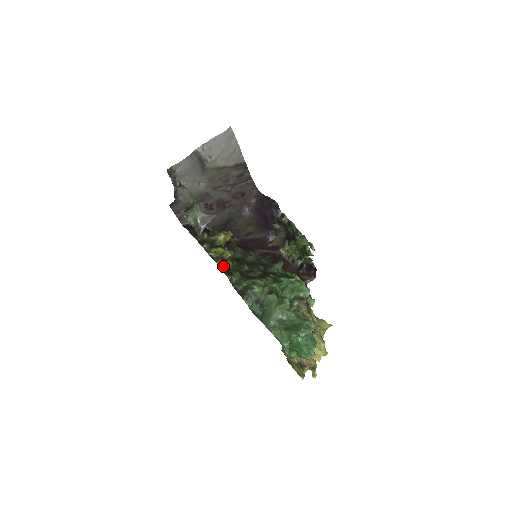
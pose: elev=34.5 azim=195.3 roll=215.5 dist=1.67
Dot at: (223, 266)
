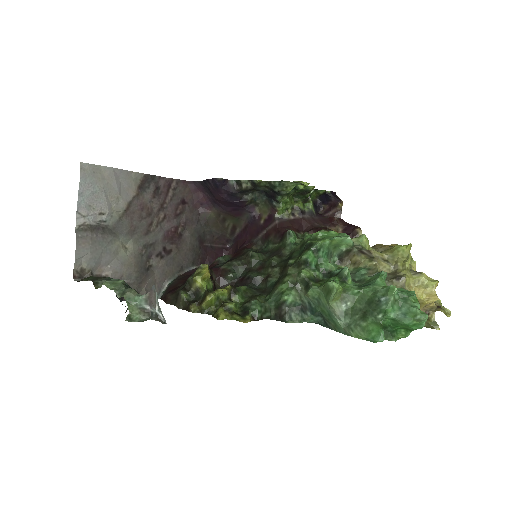
Dot at: (230, 312)
